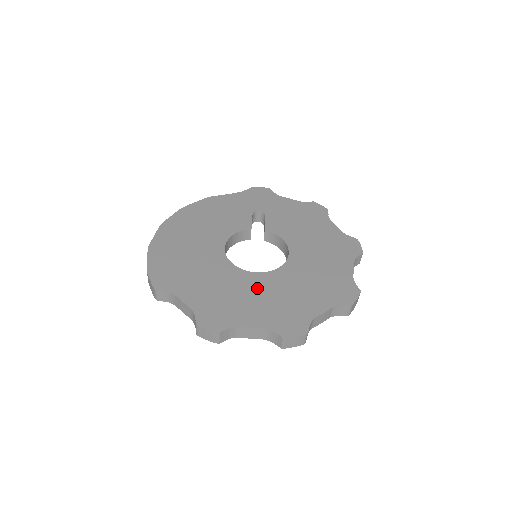
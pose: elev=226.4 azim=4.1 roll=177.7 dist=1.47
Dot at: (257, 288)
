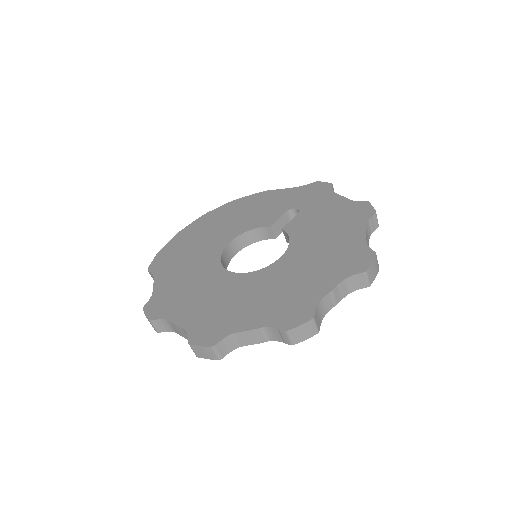
Dot at: (216, 287)
